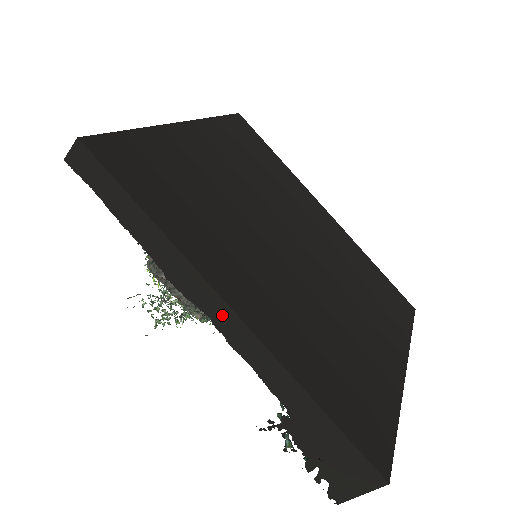
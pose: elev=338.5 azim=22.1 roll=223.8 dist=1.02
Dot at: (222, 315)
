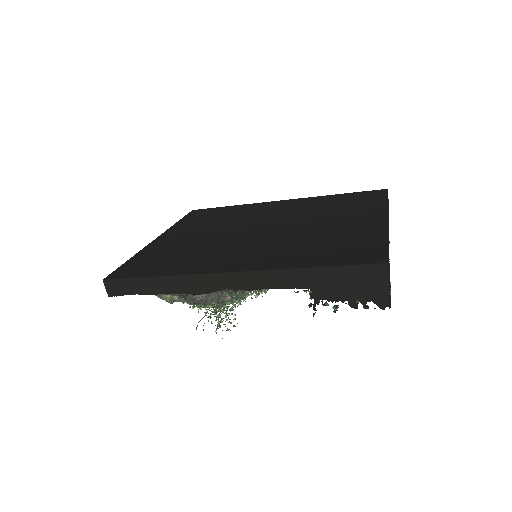
Dot at: (229, 281)
